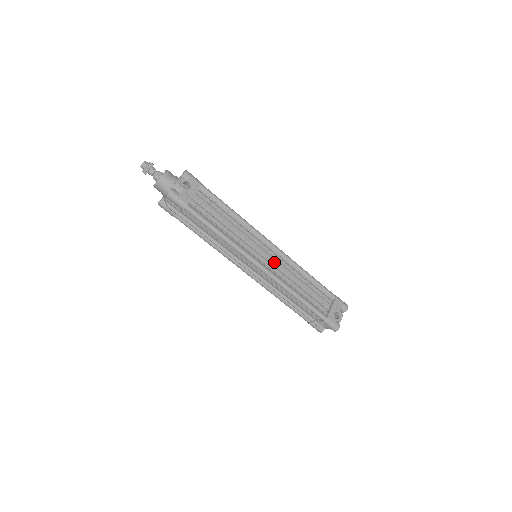
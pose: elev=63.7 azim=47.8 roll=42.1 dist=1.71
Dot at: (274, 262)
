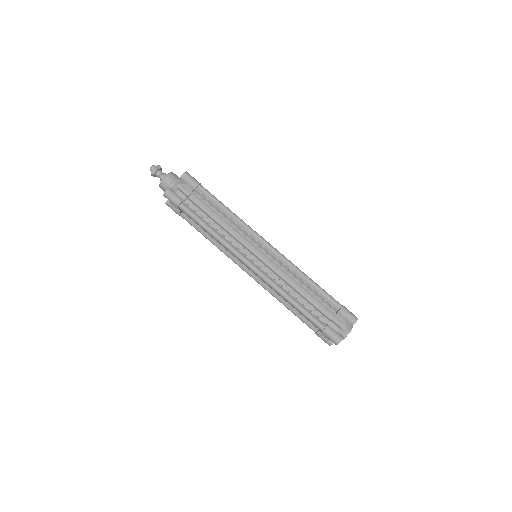
Dot at: occluded
